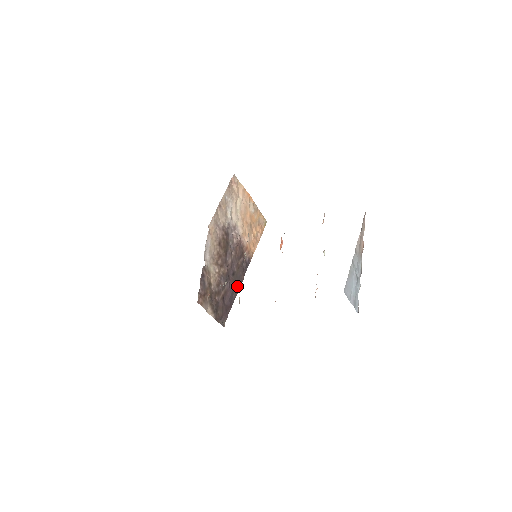
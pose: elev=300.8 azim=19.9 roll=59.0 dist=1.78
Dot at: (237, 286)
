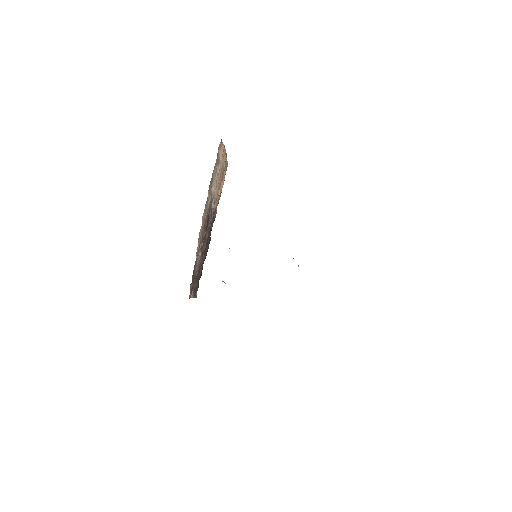
Dot at: (206, 252)
